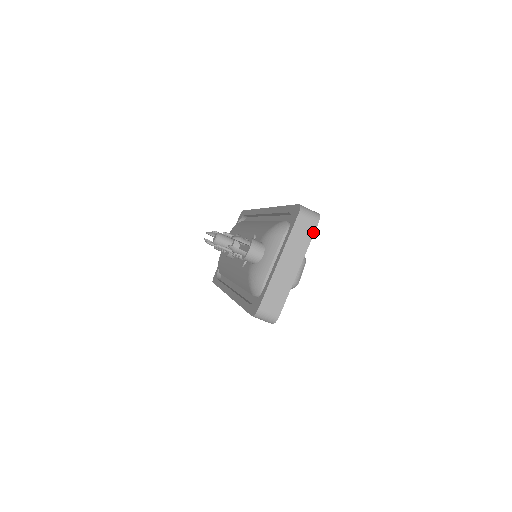
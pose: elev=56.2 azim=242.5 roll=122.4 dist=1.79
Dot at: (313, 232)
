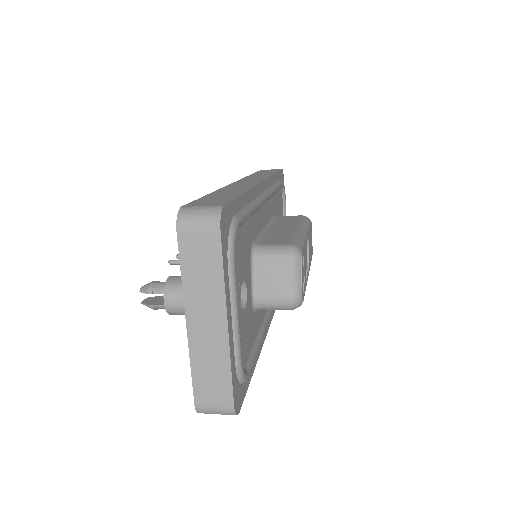
Dot at: (219, 250)
